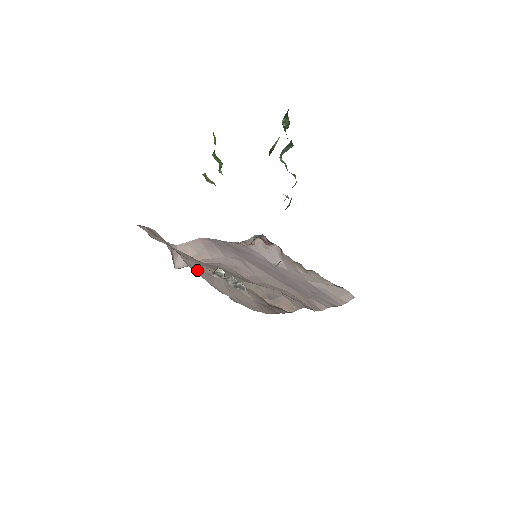
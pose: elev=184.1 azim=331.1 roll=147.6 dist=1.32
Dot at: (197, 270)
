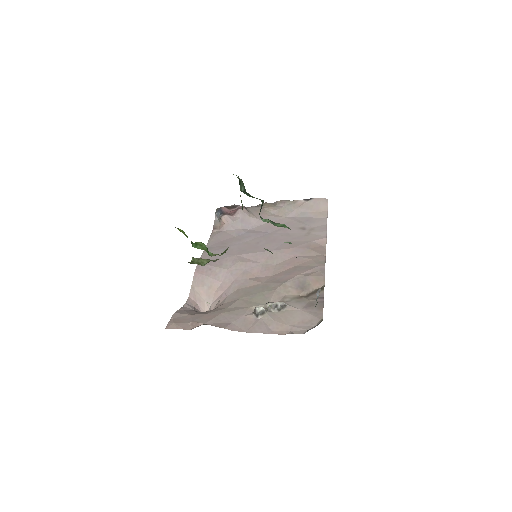
Dot at: (248, 328)
